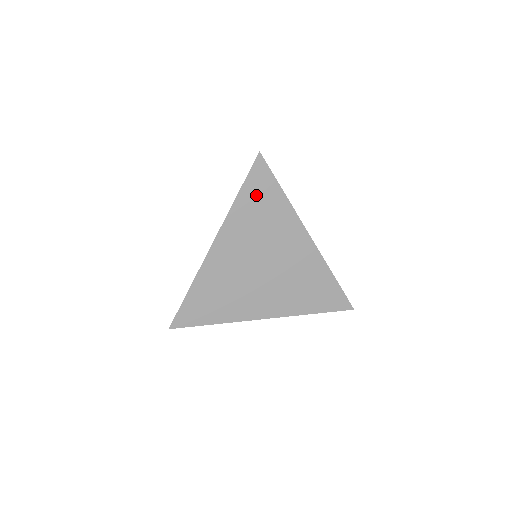
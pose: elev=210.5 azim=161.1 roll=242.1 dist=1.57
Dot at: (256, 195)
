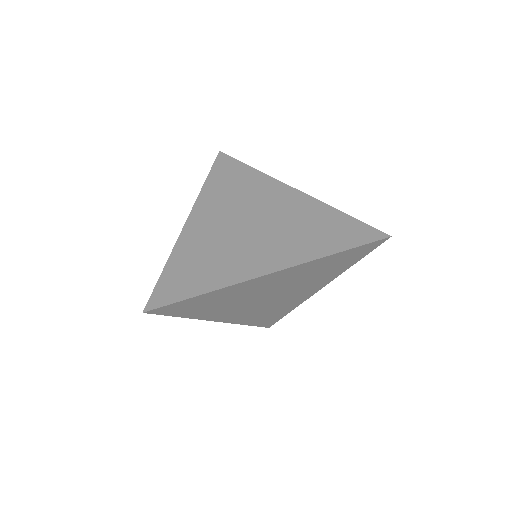
Dot at: (343, 258)
